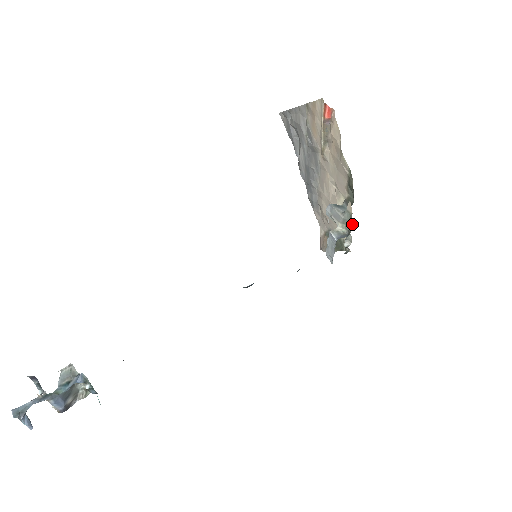
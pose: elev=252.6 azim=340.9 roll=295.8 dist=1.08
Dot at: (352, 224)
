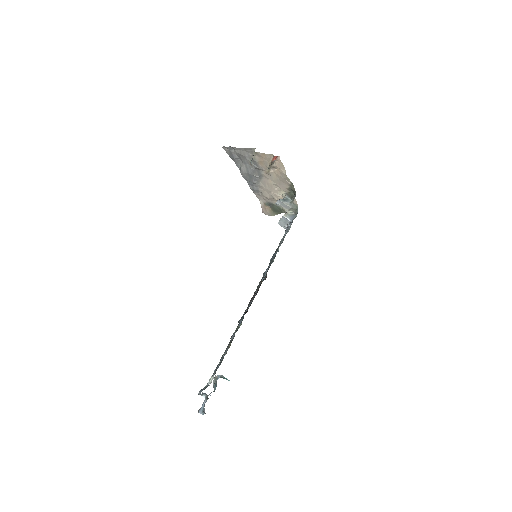
Dot at: occluded
